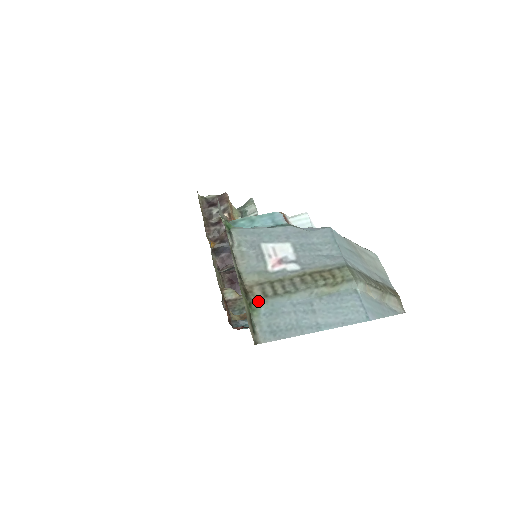
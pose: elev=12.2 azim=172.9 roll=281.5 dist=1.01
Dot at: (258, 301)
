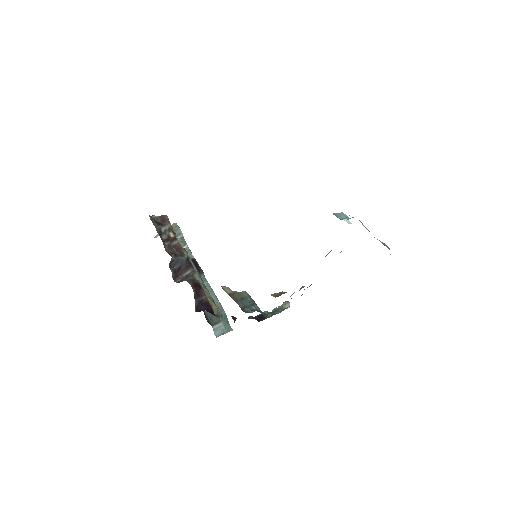
Dot at: occluded
